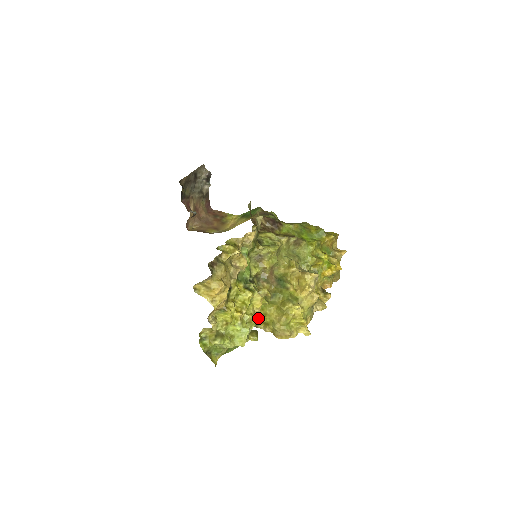
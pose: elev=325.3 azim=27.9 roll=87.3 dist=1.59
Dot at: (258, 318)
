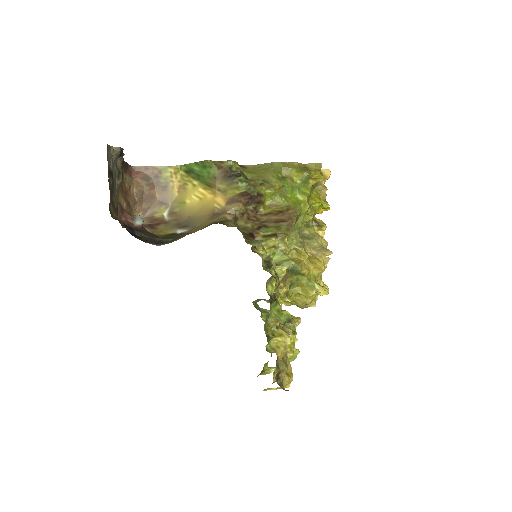
Dot at: occluded
